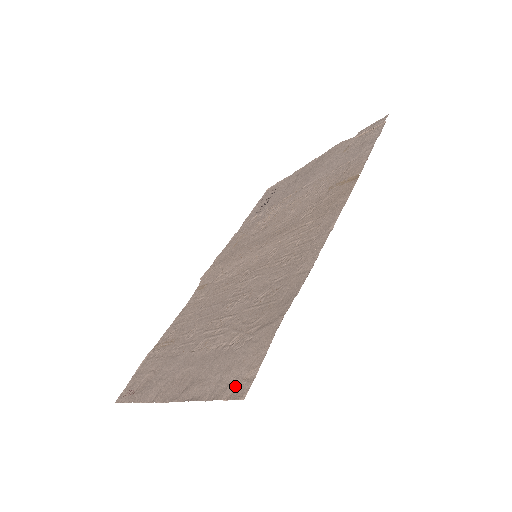
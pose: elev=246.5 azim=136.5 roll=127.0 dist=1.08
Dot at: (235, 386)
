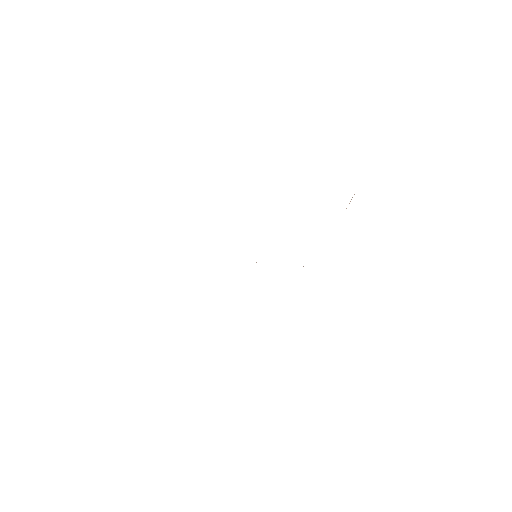
Dot at: occluded
